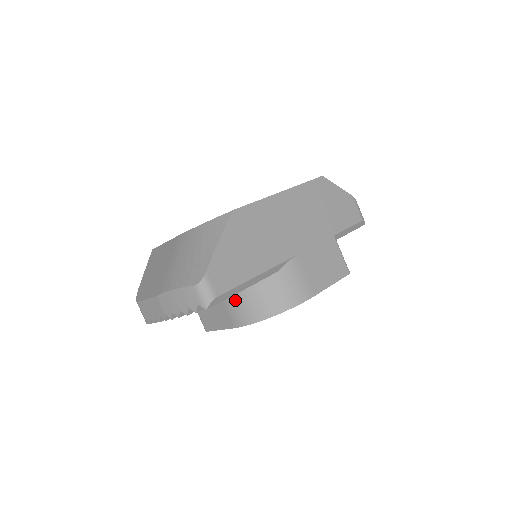
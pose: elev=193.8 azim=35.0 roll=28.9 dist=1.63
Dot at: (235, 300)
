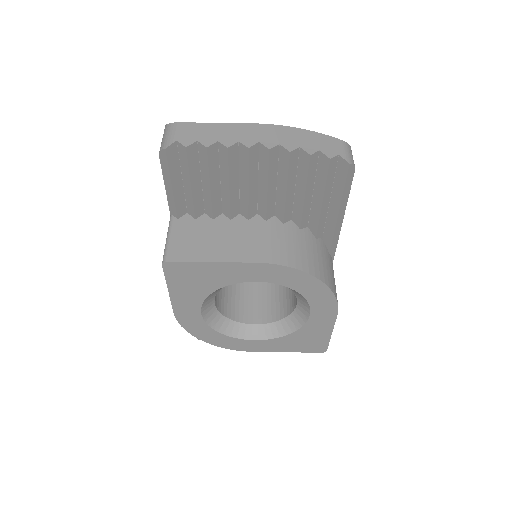
Dot at: (283, 234)
